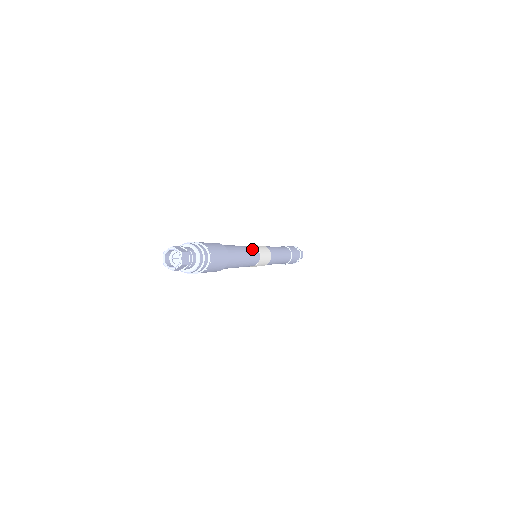
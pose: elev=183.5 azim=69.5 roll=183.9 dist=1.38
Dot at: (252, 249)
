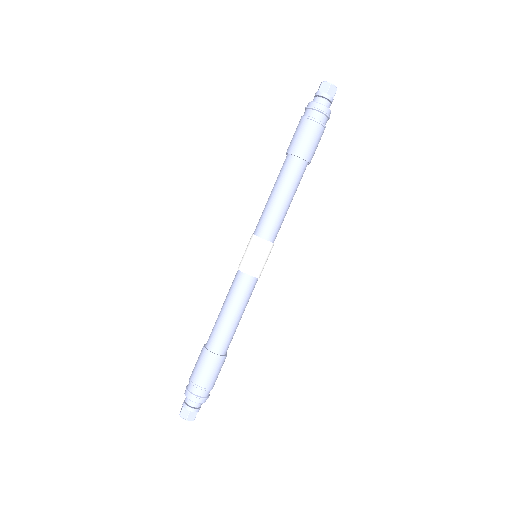
Dot at: (241, 287)
